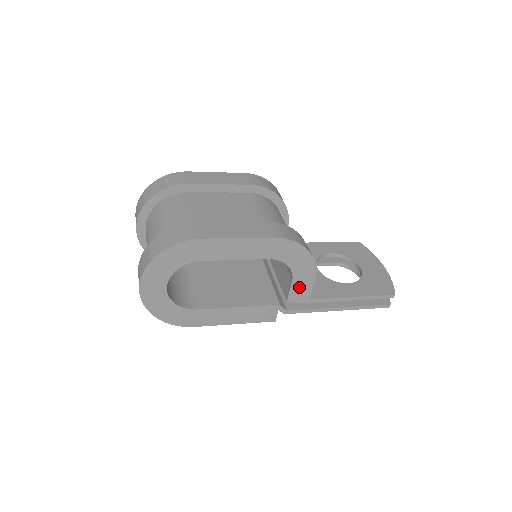
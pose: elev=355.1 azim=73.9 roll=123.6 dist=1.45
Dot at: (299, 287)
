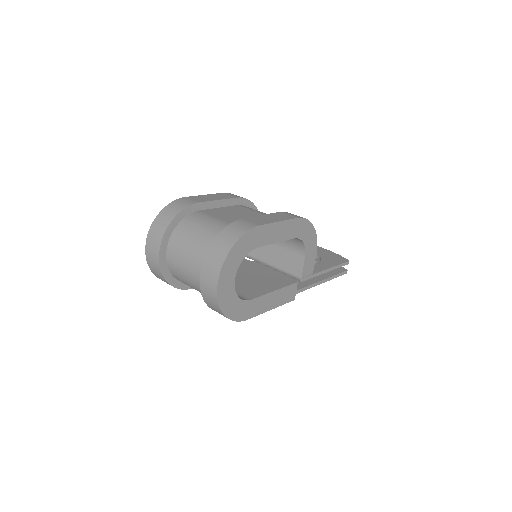
Dot at: (308, 262)
